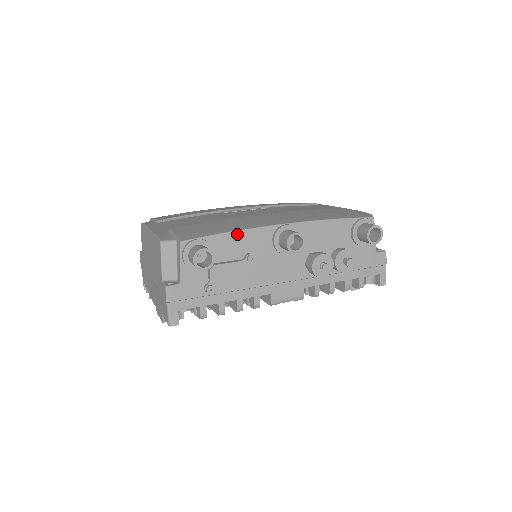
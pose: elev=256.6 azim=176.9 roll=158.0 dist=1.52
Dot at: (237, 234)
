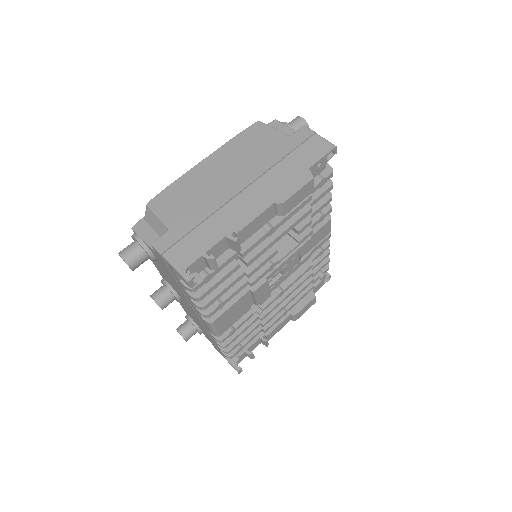
Dot at: occluded
